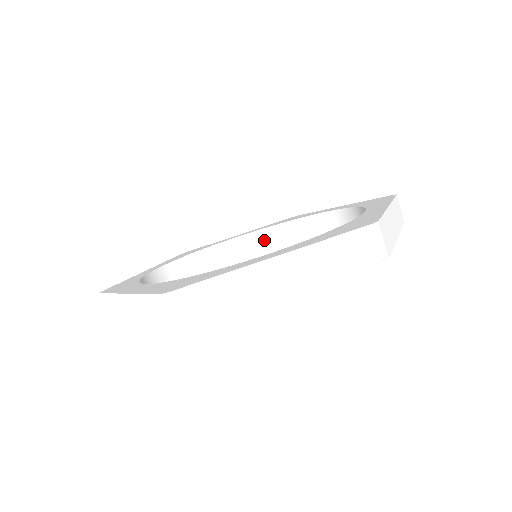
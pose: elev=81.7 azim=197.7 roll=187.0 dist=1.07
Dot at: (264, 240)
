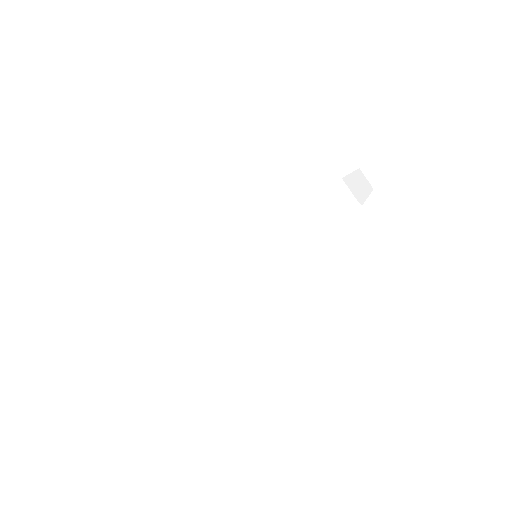
Dot at: occluded
